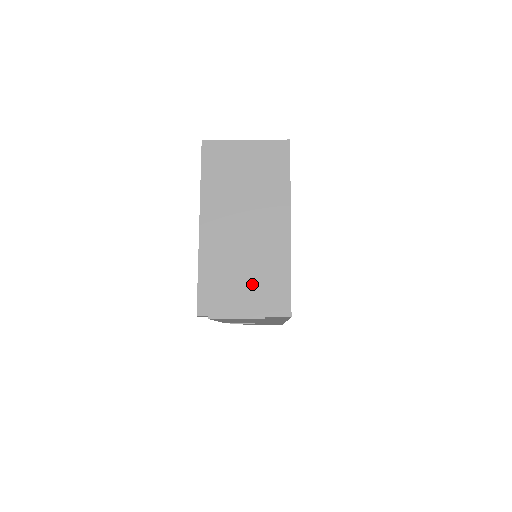
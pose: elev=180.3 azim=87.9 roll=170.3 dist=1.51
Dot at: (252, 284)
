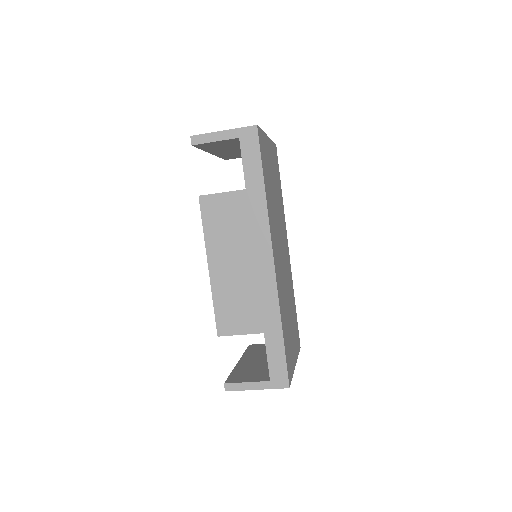
Dot at: occluded
